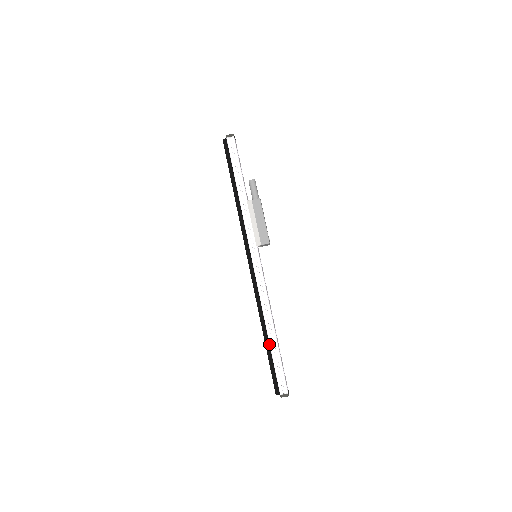
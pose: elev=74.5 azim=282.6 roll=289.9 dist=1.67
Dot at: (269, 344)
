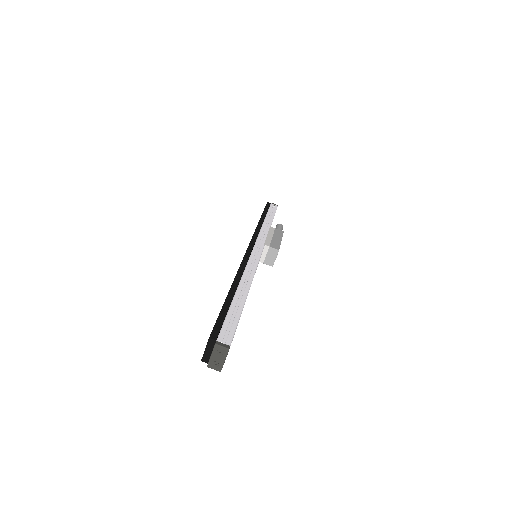
Dot at: (233, 296)
